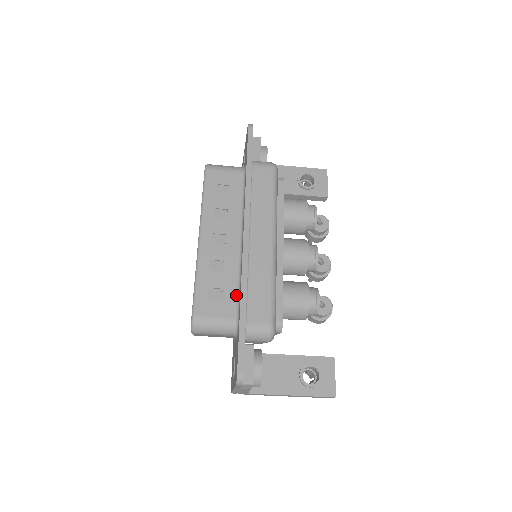
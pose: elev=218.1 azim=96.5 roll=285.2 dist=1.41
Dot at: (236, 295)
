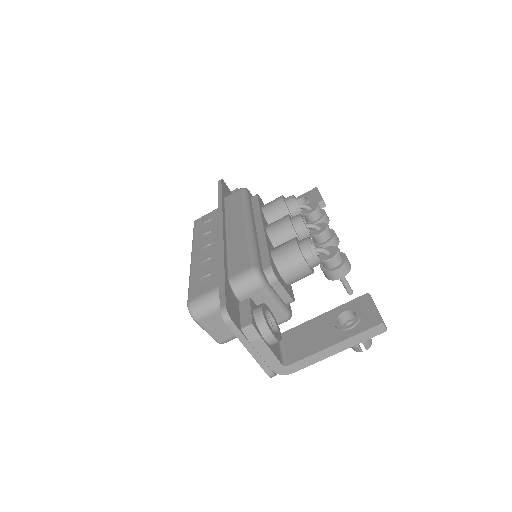
Dot at: occluded
